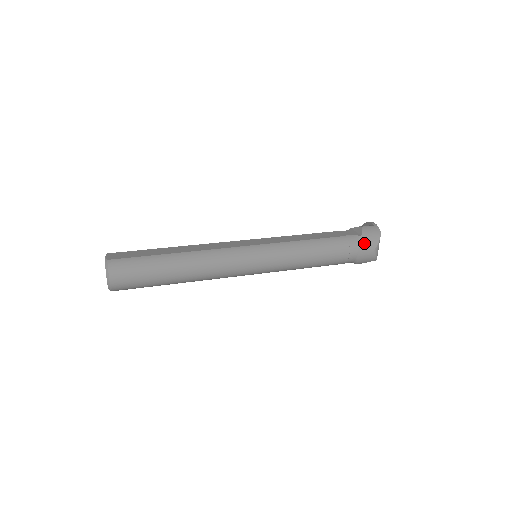
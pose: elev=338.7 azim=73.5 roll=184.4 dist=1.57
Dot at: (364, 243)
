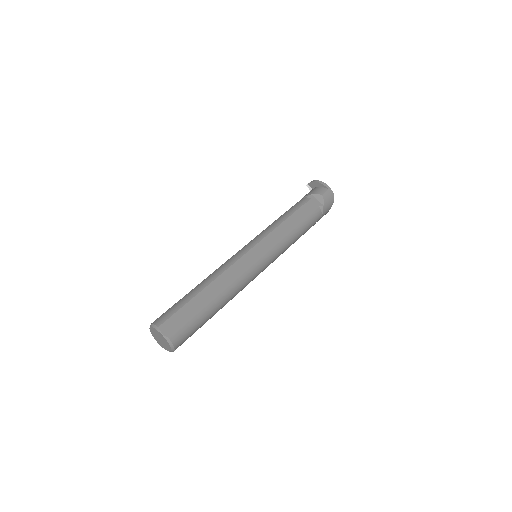
Dot at: (325, 210)
